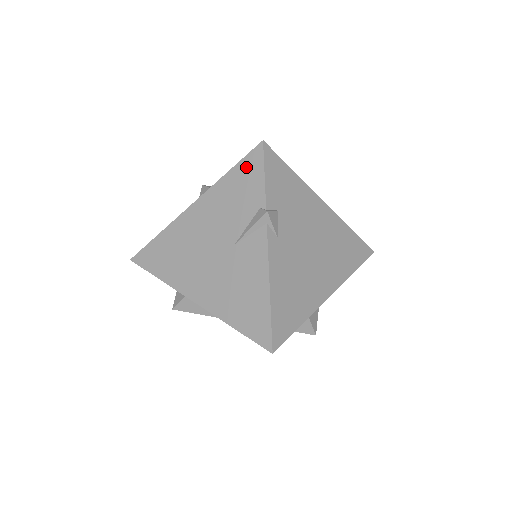
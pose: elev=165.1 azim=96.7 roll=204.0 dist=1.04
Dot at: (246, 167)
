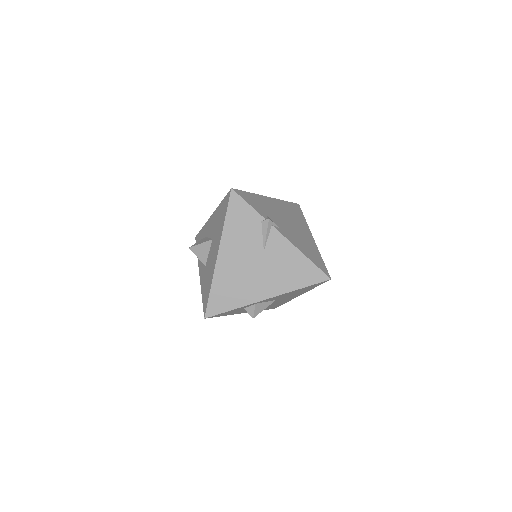
Dot at: (234, 209)
